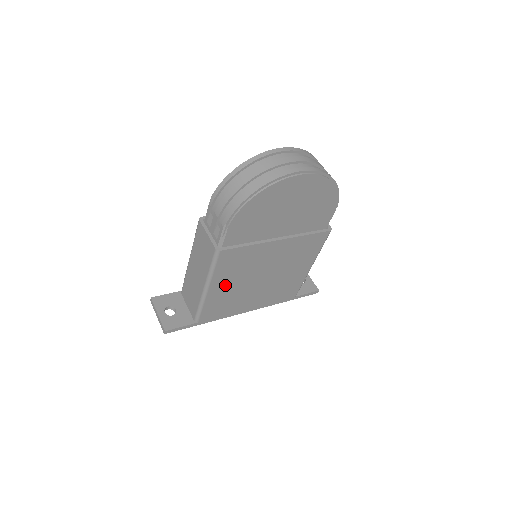
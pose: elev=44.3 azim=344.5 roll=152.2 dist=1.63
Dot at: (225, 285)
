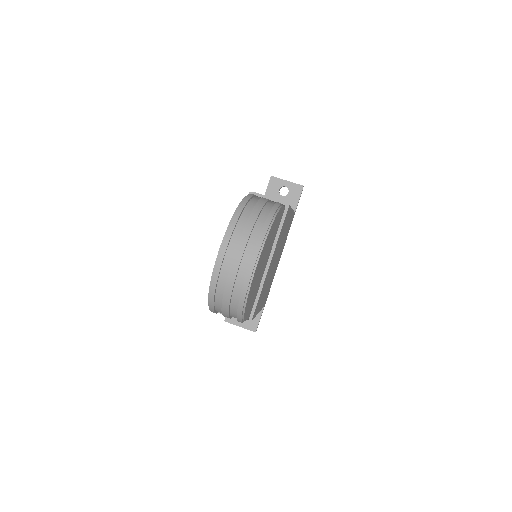
Dot at: (263, 298)
